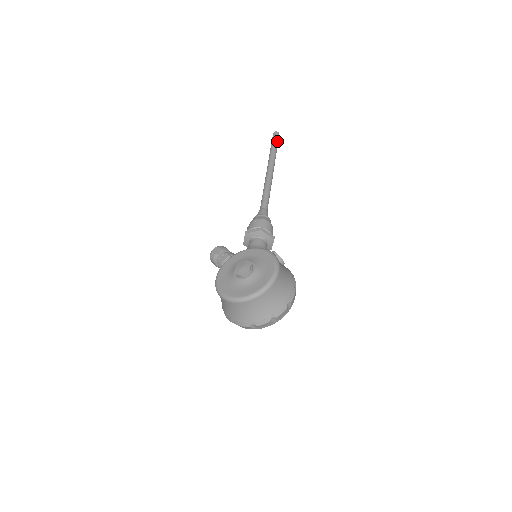
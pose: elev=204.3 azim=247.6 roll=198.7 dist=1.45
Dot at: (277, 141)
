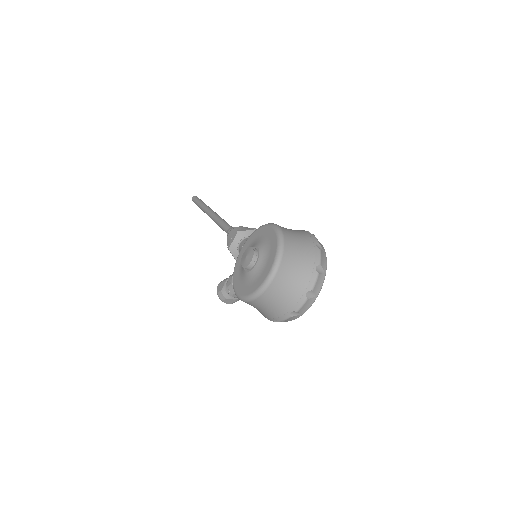
Dot at: (199, 199)
